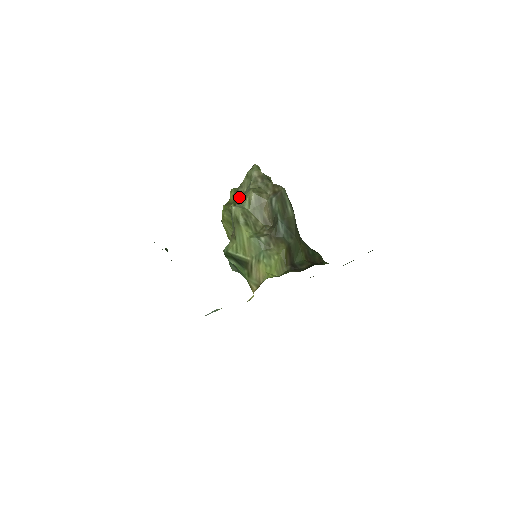
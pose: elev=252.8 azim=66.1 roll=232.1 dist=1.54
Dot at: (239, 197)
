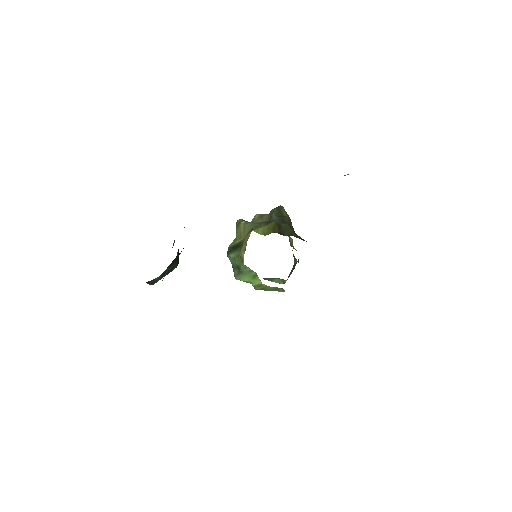
Dot at: occluded
